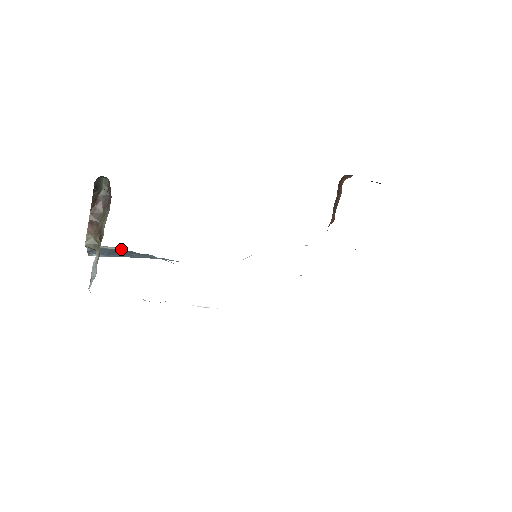
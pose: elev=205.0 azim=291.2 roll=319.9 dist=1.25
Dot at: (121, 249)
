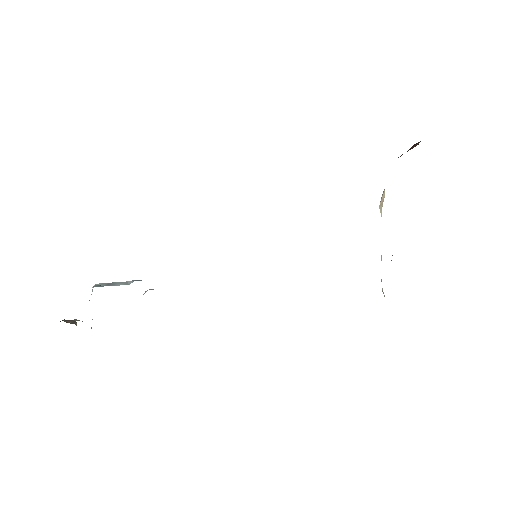
Dot at: occluded
